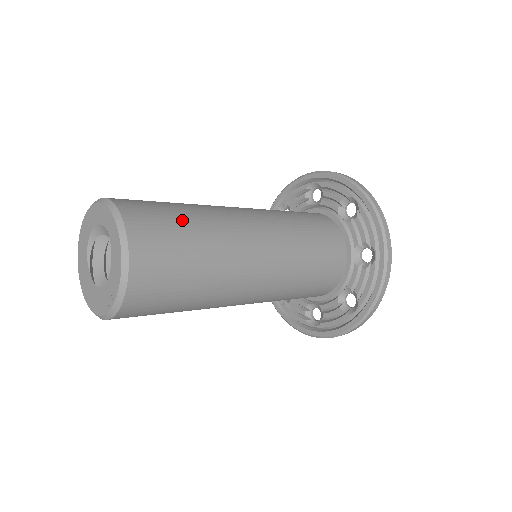
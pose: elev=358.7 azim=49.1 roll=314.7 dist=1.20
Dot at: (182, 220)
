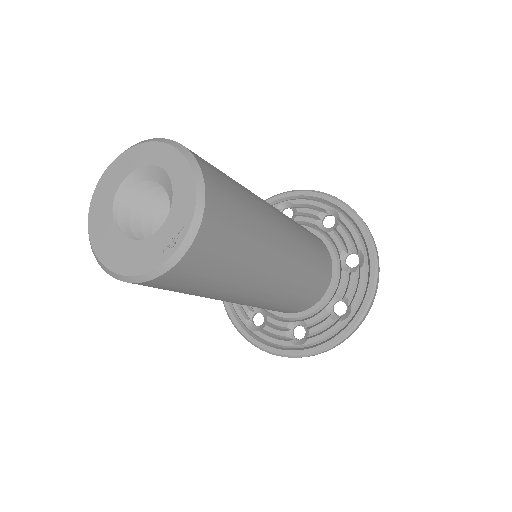
Dot at: (229, 177)
